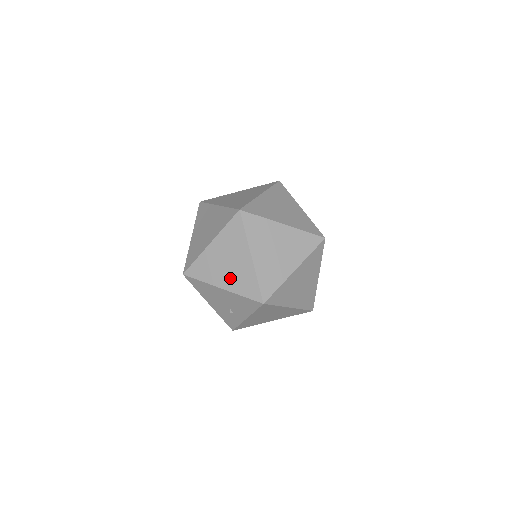
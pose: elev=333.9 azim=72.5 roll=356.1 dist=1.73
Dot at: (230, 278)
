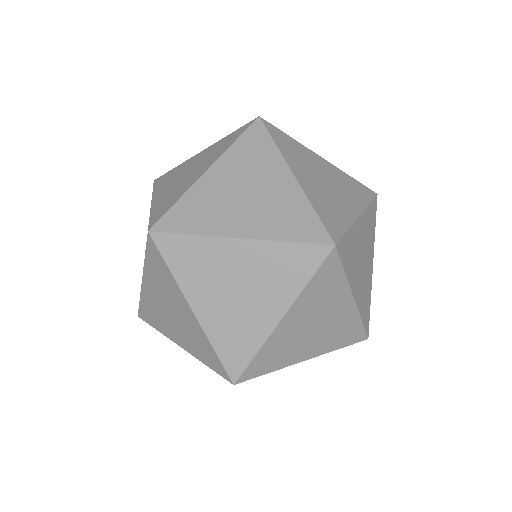
Dot at: (320, 341)
